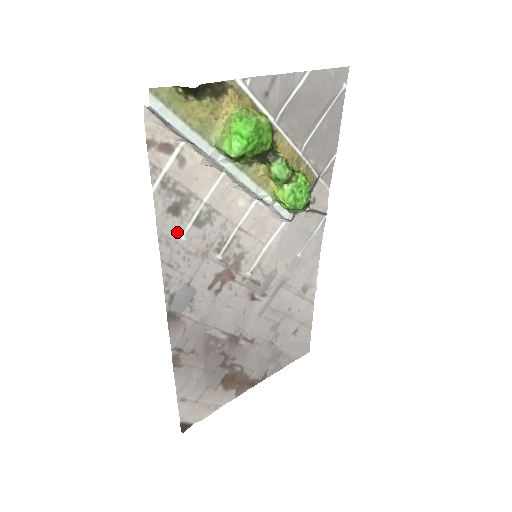
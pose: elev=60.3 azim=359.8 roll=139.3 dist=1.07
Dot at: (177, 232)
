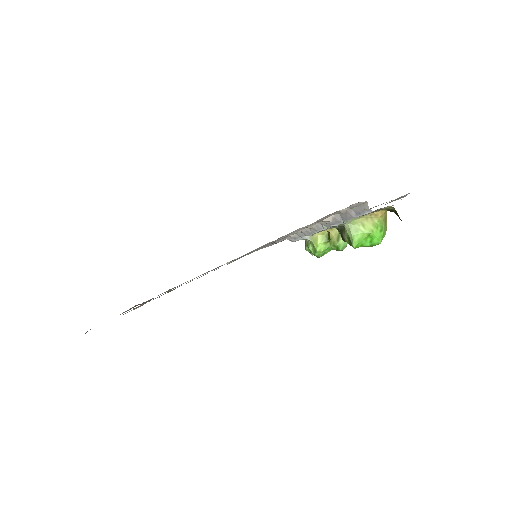
Dot at: occluded
